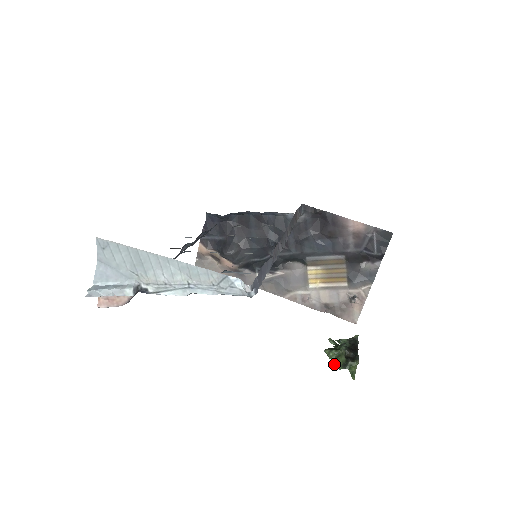
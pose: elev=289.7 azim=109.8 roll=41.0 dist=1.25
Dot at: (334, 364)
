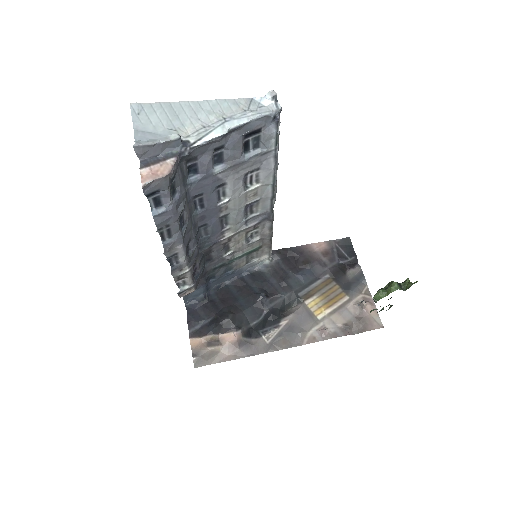
Dot at: (390, 291)
